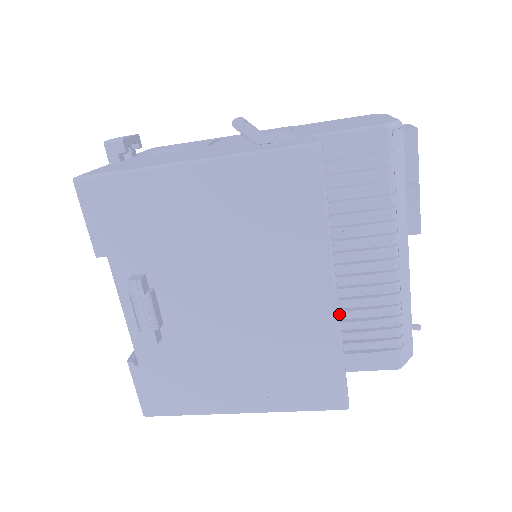
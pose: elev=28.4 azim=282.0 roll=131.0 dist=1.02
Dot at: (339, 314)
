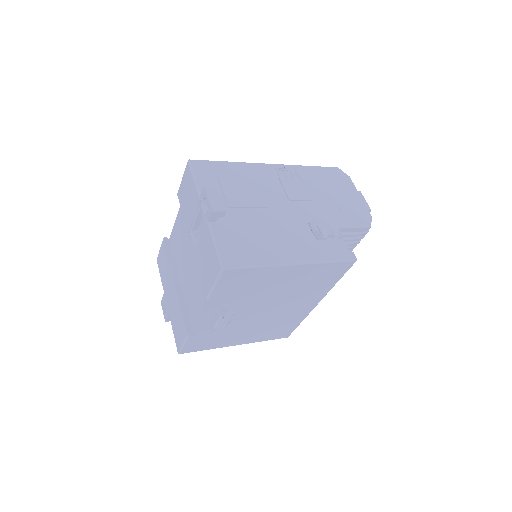
Dot at: occluded
